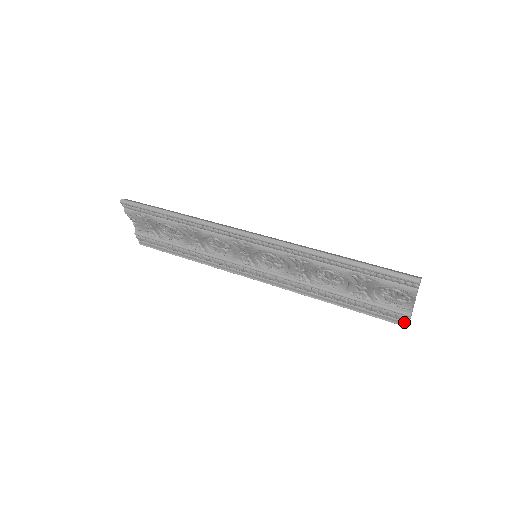
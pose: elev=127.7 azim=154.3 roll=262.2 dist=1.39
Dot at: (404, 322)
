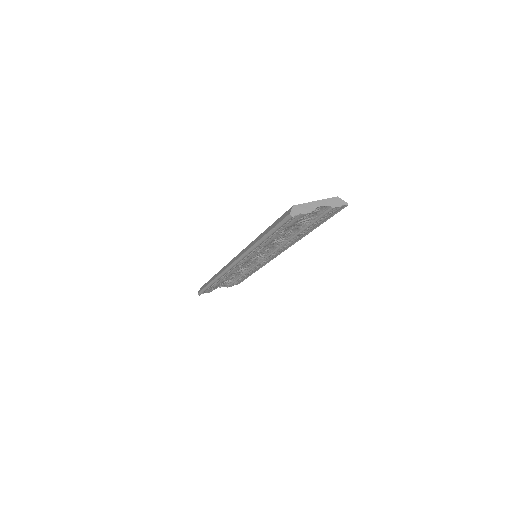
Dot at: (341, 207)
